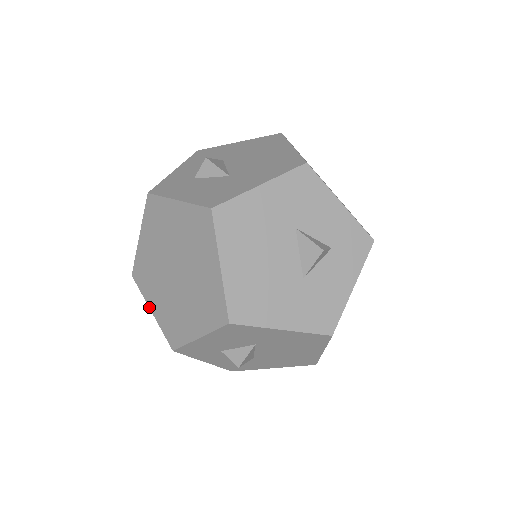
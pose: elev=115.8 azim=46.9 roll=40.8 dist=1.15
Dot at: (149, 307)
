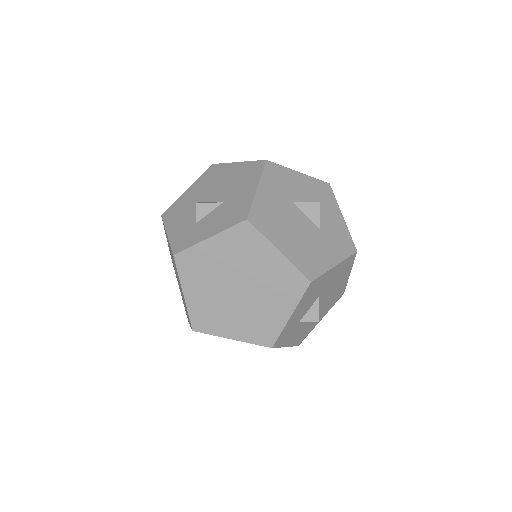
Dot at: (227, 338)
